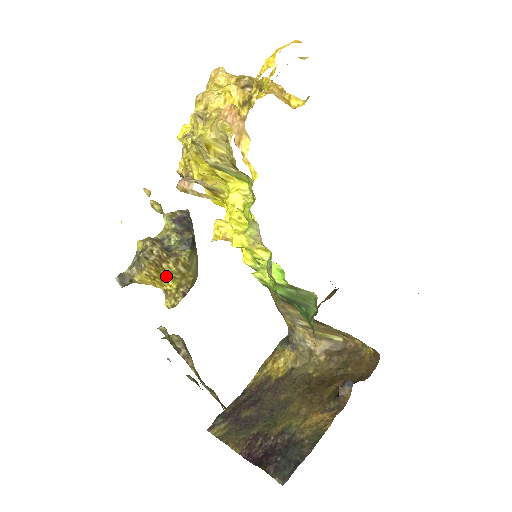
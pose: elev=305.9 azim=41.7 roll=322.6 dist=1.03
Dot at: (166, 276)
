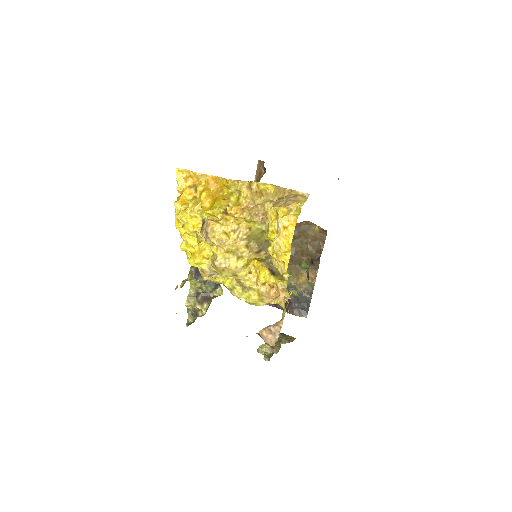
Dot at: occluded
